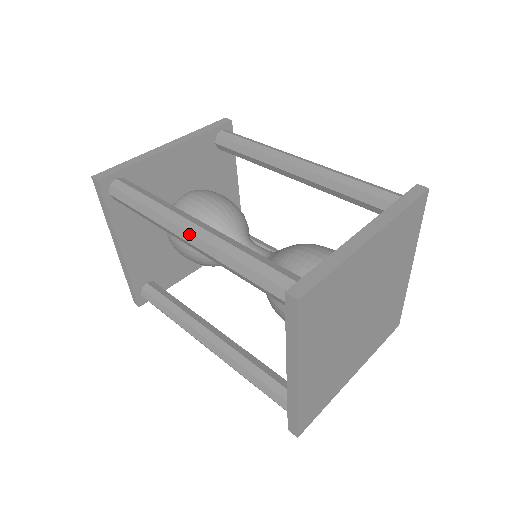
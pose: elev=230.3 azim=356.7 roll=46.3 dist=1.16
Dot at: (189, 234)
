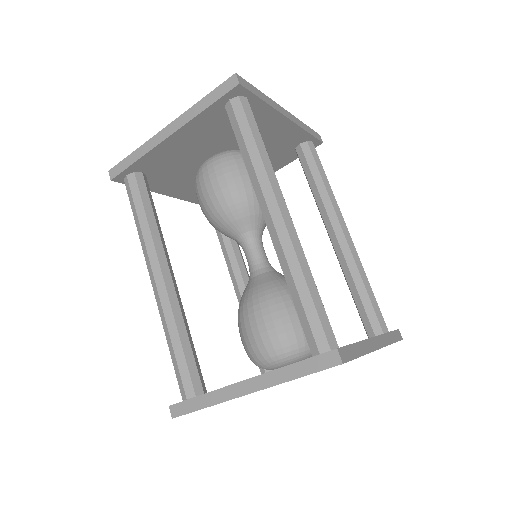
Dot at: (281, 219)
